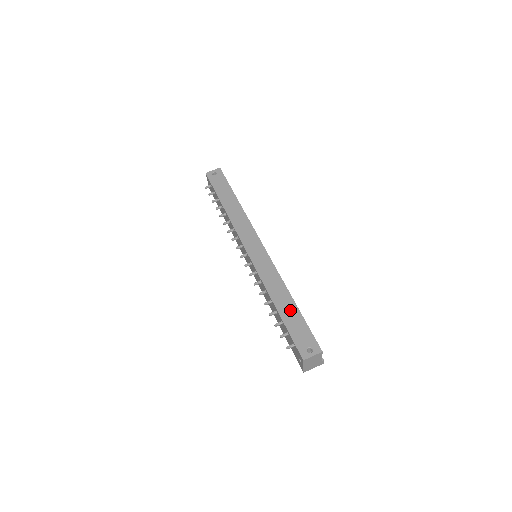
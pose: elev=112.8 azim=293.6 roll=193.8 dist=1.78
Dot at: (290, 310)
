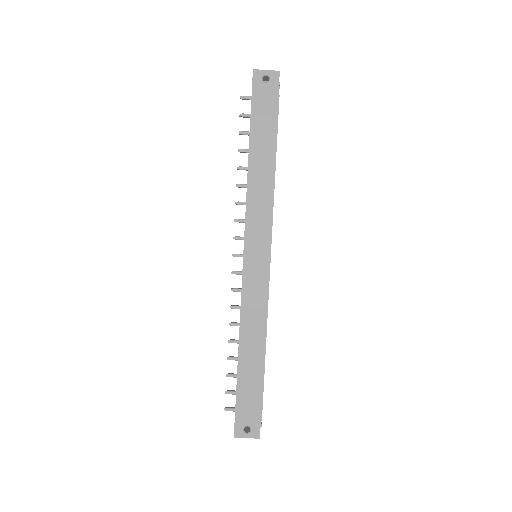
Dot at: (253, 370)
